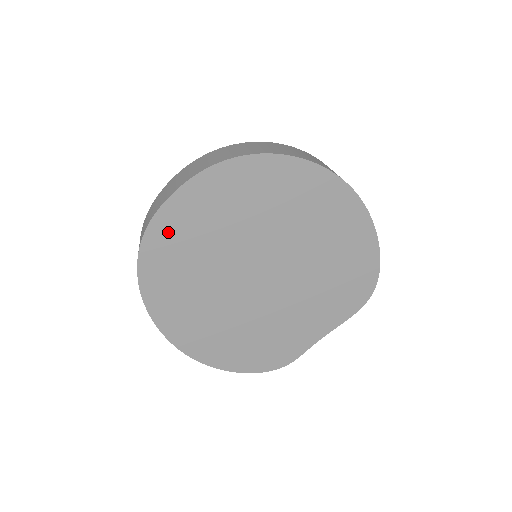
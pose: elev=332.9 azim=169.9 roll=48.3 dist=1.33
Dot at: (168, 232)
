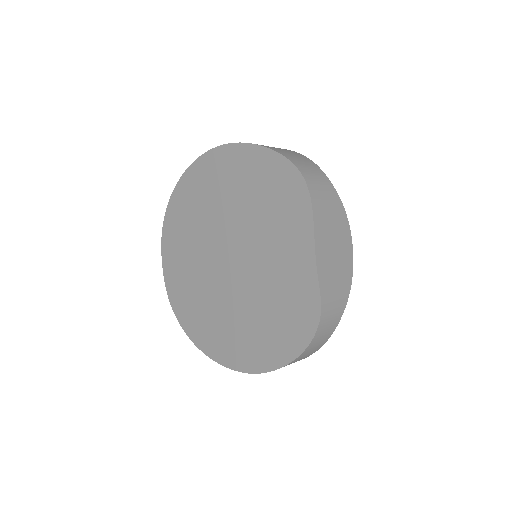
Dot at: (176, 291)
